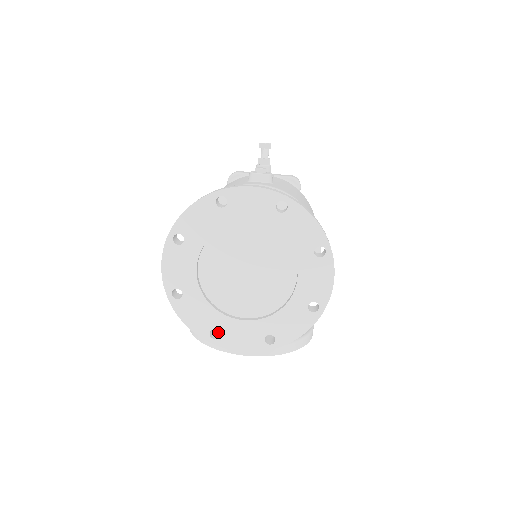
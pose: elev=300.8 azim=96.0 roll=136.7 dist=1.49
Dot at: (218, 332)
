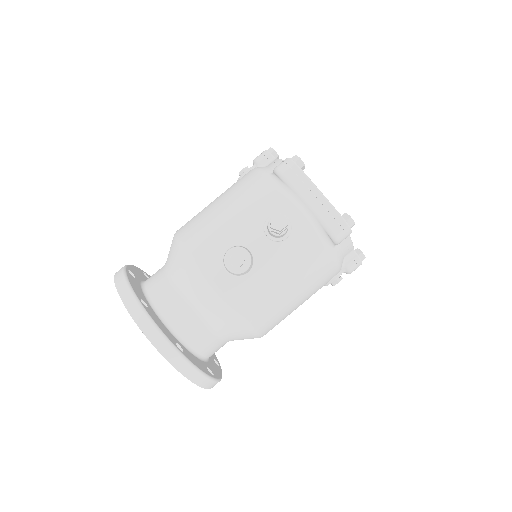
Dot at: occluded
